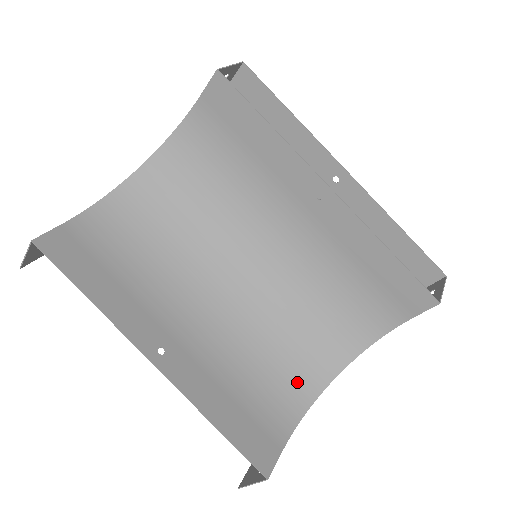
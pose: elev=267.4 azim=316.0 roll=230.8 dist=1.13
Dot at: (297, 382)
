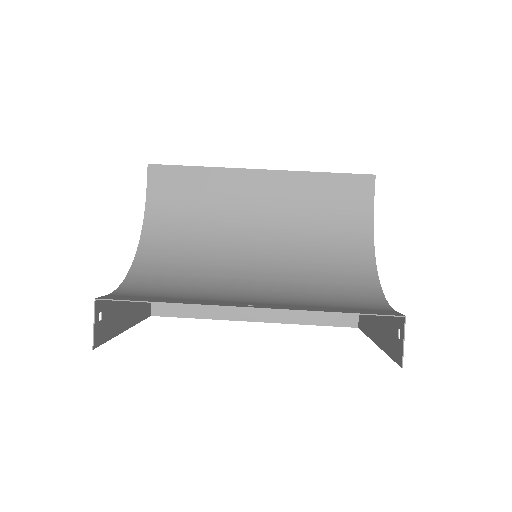
Dot at: (358, 289)
